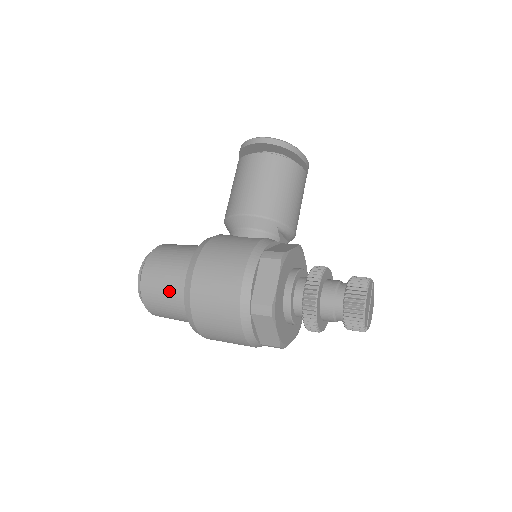
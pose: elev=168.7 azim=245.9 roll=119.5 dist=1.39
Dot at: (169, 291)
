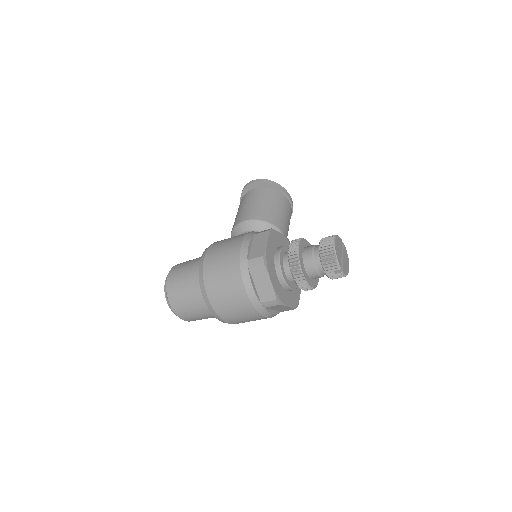
Dot at: (188, 280)
